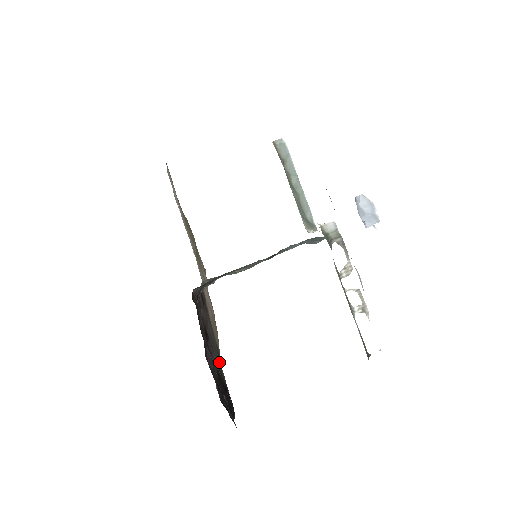
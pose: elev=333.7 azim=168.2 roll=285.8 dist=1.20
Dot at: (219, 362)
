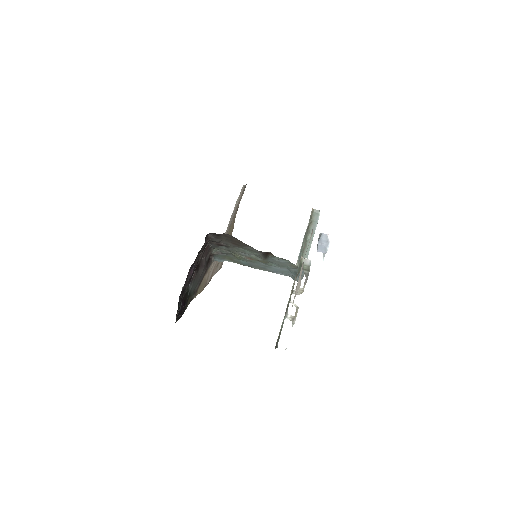
Dot at: (191, 297)
